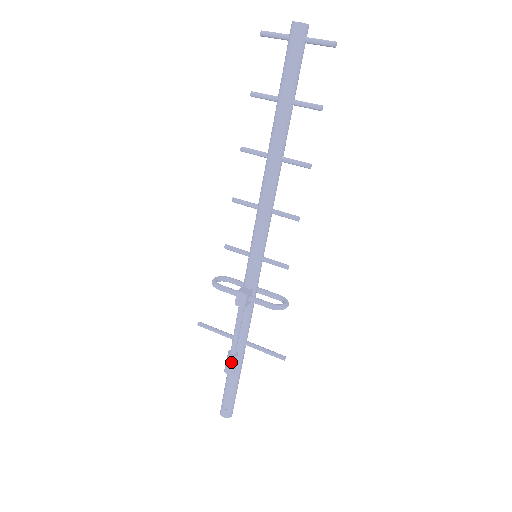
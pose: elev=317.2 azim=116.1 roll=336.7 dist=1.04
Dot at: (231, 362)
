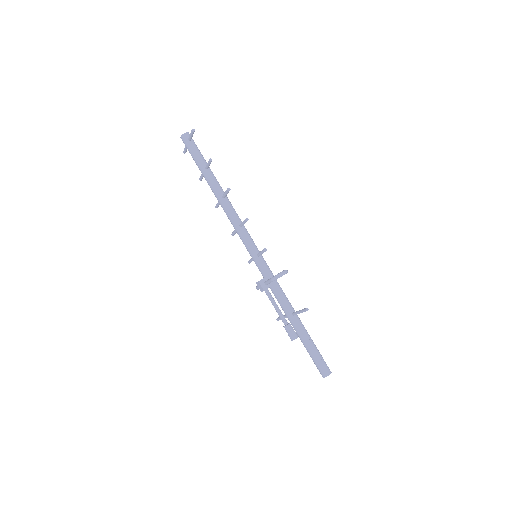
Dot at: (287, 331)
